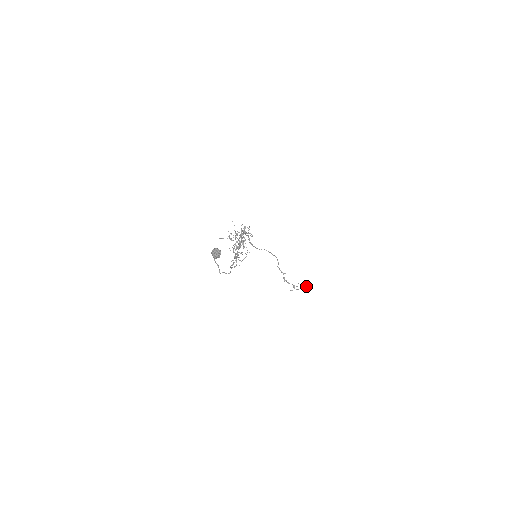
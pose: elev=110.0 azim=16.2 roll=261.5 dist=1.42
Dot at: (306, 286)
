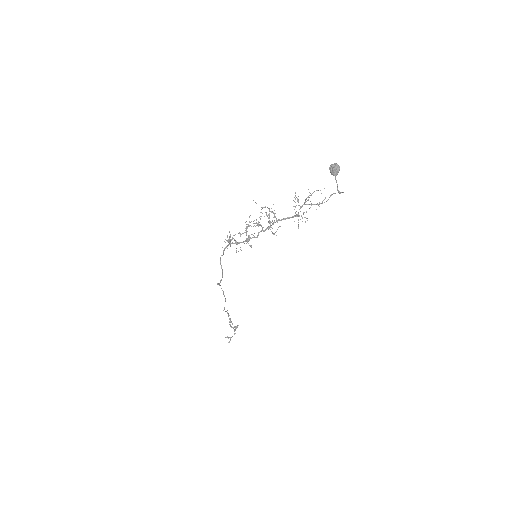
Dot at: occluded
